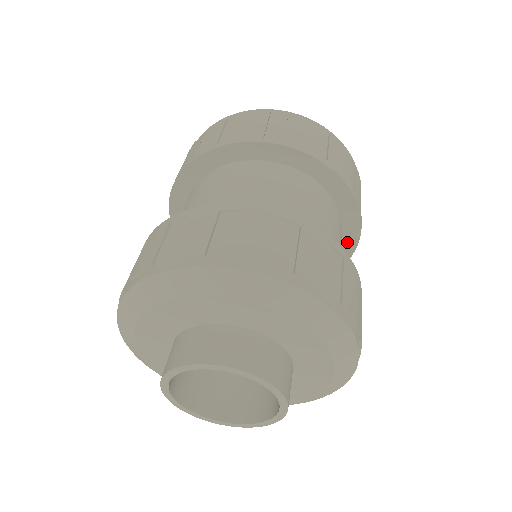
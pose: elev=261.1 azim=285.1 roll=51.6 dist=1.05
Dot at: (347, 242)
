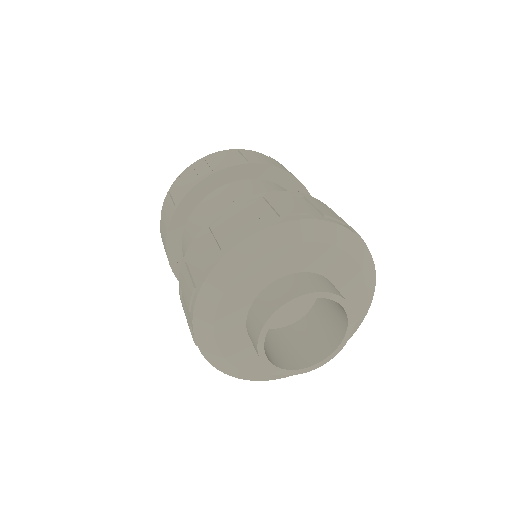
Dot at: occluded
